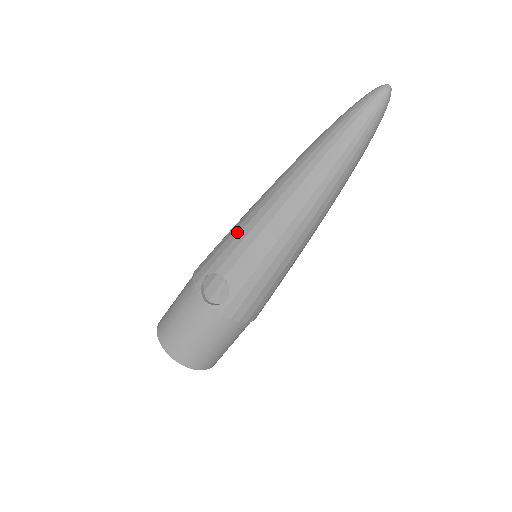
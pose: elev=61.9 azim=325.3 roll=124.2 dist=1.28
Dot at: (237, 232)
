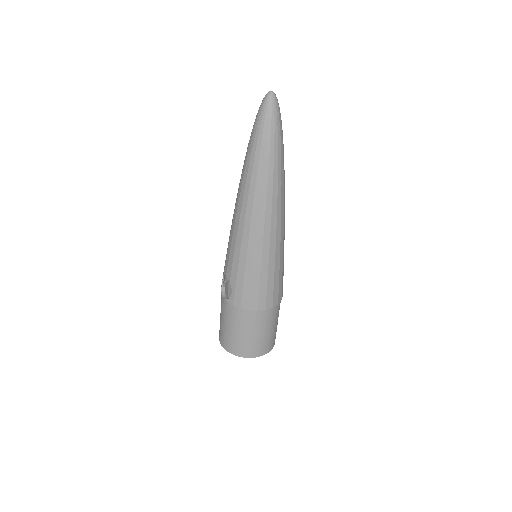
Dot at: occluded
